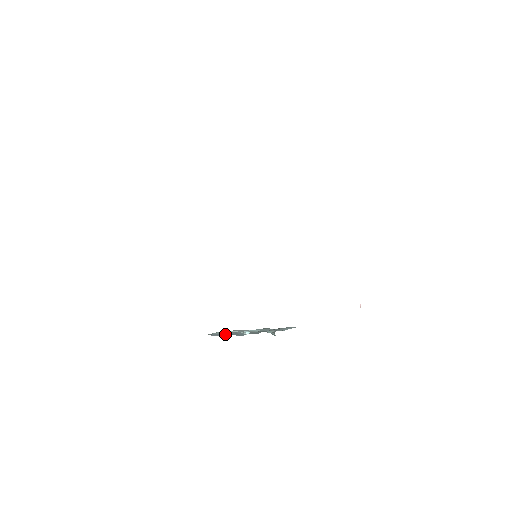
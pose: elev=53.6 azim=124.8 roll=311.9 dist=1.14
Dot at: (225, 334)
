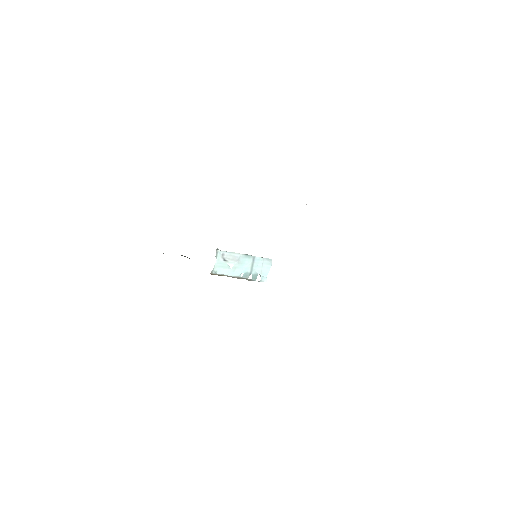
Dot at: (224, 264)
